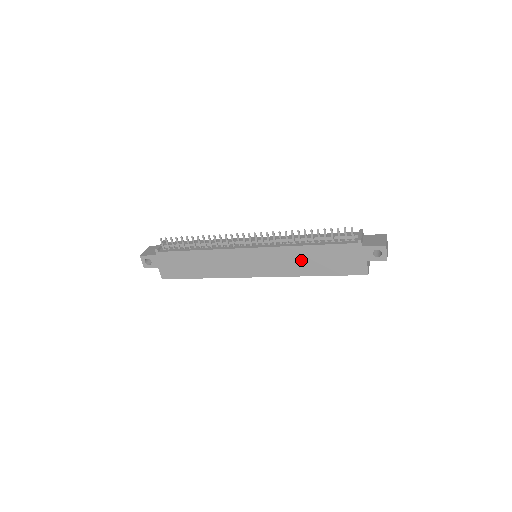
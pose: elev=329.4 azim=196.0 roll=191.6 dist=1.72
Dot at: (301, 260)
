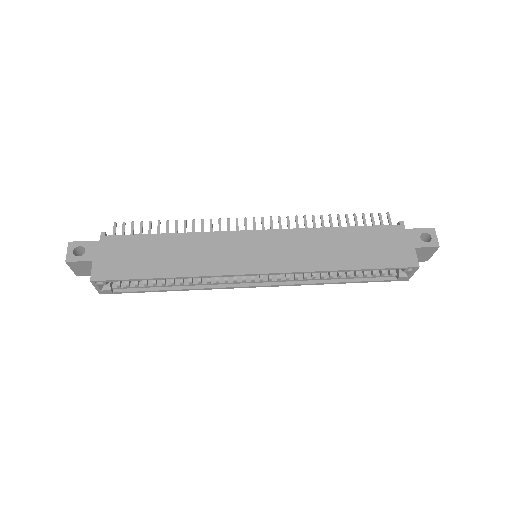
Dot at: (327, 247)
